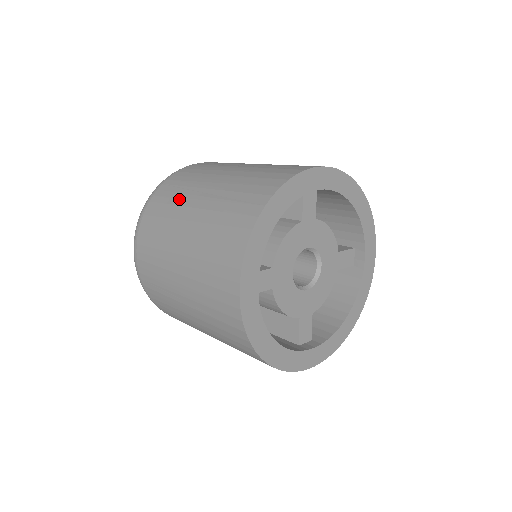
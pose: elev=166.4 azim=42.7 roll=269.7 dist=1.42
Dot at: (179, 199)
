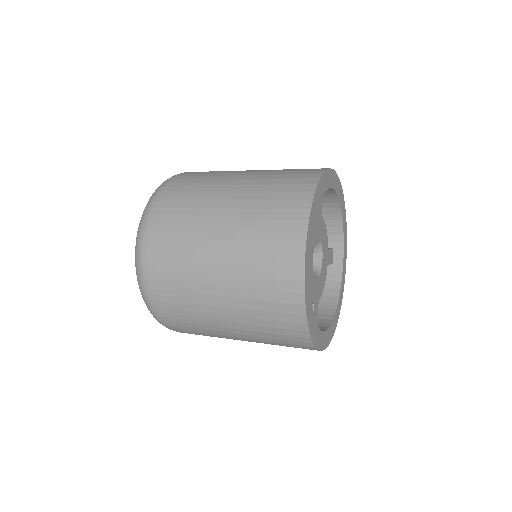
Dot at: (201, 195)
